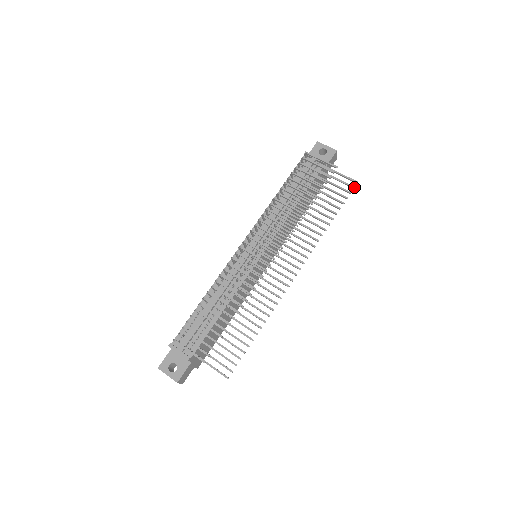
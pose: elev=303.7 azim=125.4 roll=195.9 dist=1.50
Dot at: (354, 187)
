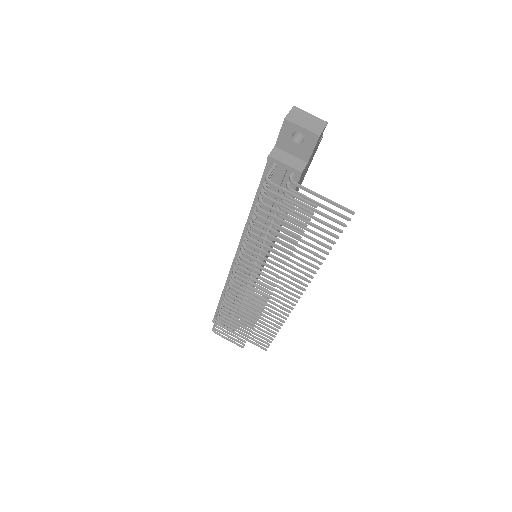
Dot at: (349, 220)
